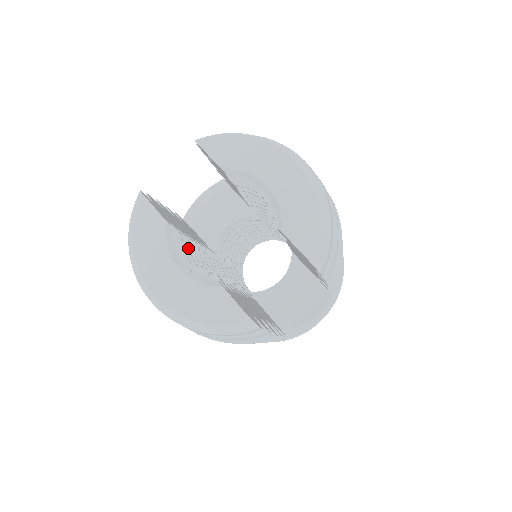
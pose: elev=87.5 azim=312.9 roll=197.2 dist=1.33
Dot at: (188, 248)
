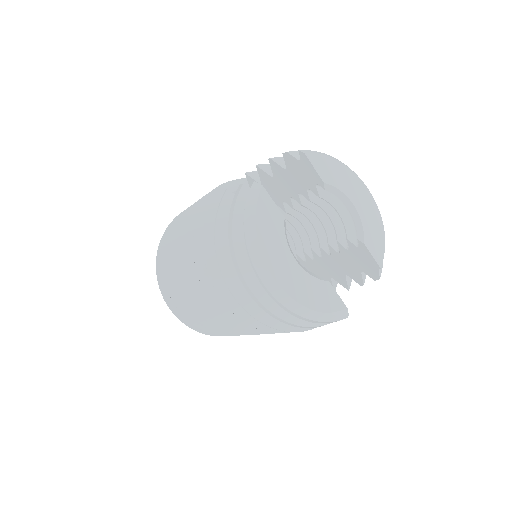
Dot at: occluded
